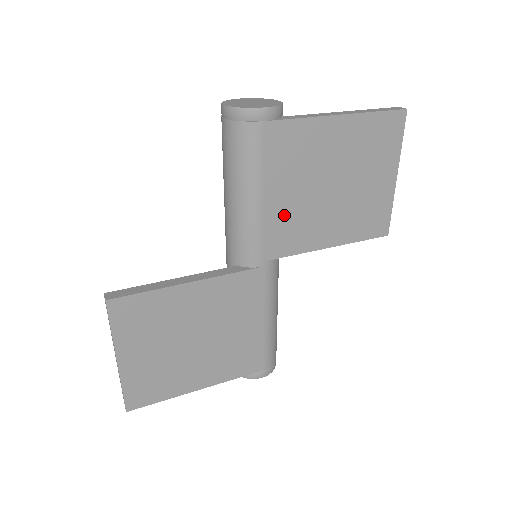
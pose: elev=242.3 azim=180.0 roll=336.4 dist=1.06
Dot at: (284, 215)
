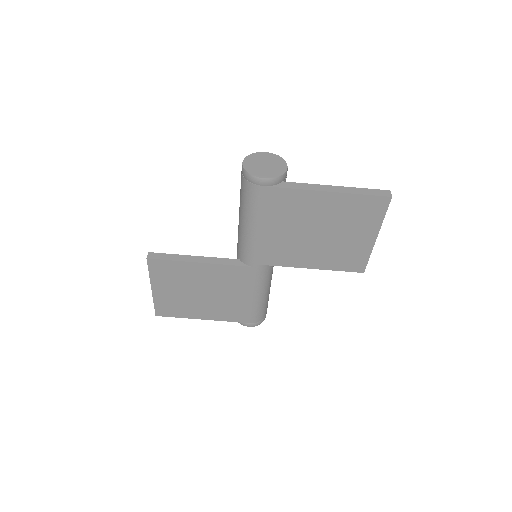
Dot at: (274, 242)
